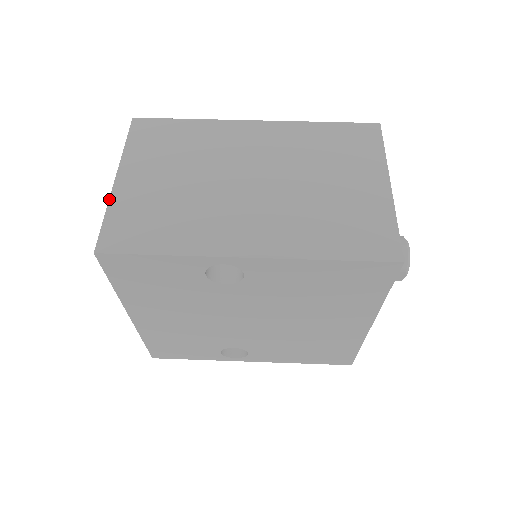
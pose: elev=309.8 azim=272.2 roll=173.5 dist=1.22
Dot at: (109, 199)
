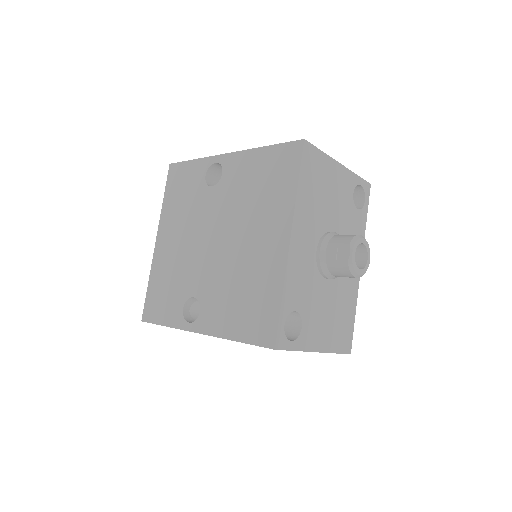
Dot at: occluded
